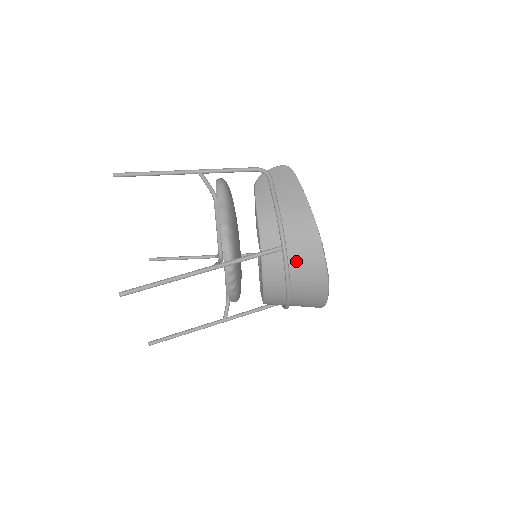
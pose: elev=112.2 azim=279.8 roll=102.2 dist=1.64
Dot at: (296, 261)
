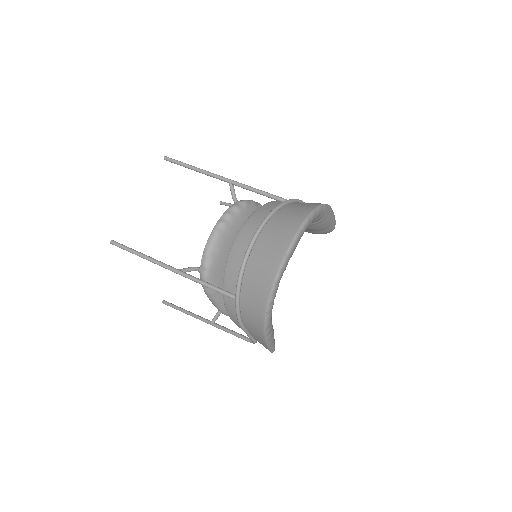
Dot at: (290, 207)
